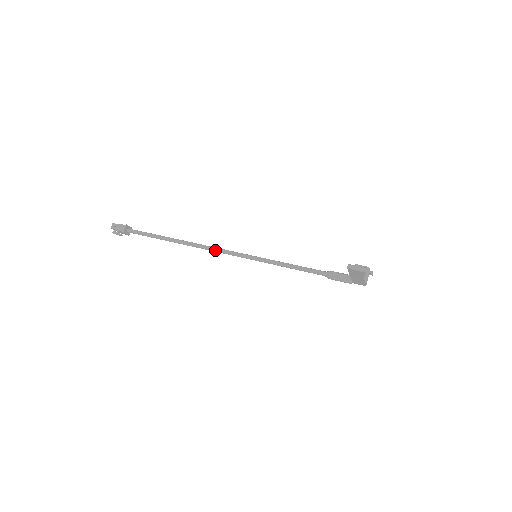
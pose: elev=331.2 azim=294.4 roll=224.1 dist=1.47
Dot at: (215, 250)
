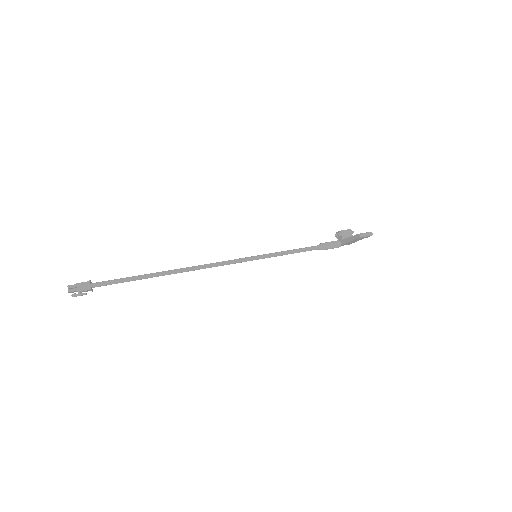
Dot at: (211, 266)
